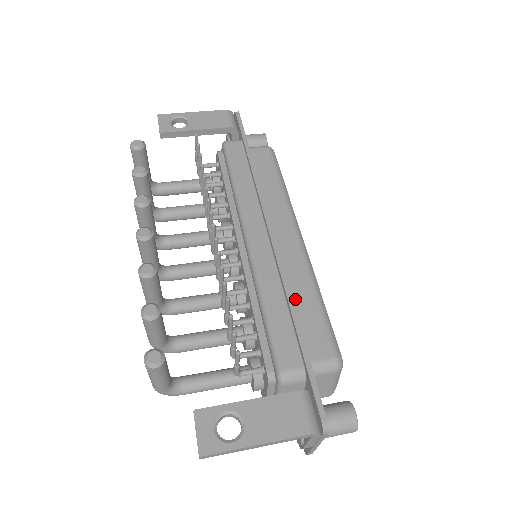
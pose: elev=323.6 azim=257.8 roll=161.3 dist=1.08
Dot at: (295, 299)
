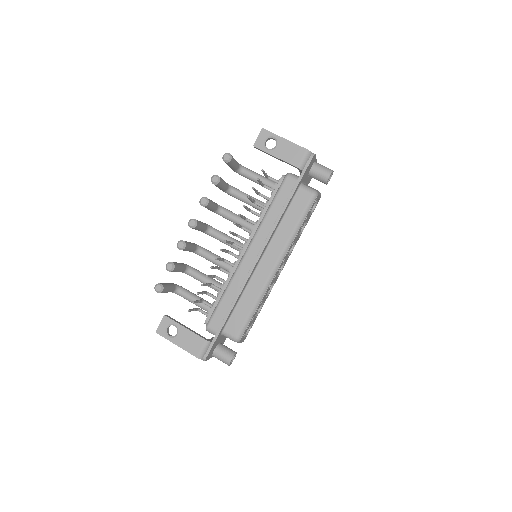
Dot at: (243, 299)
